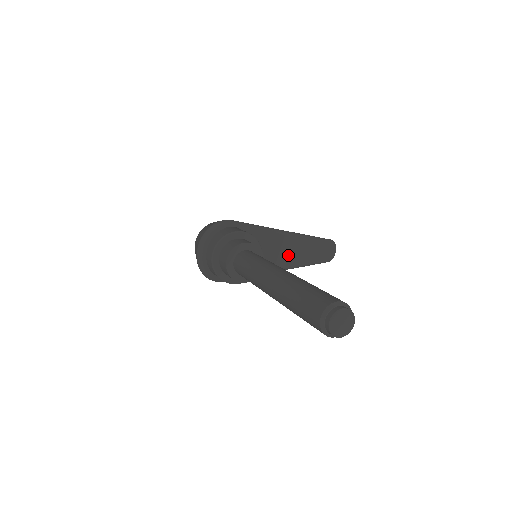
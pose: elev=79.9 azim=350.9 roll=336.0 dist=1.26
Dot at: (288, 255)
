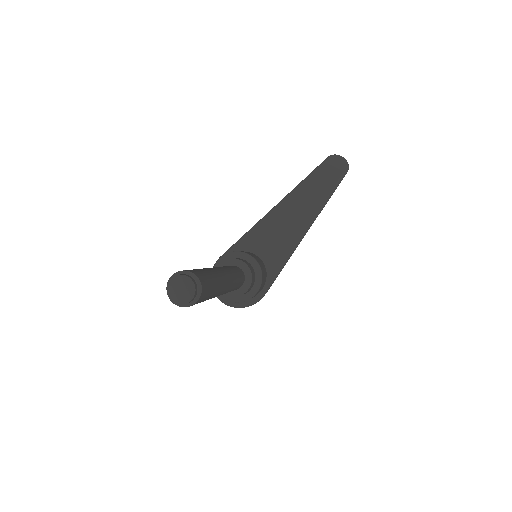
Dot at: (297, 217)
